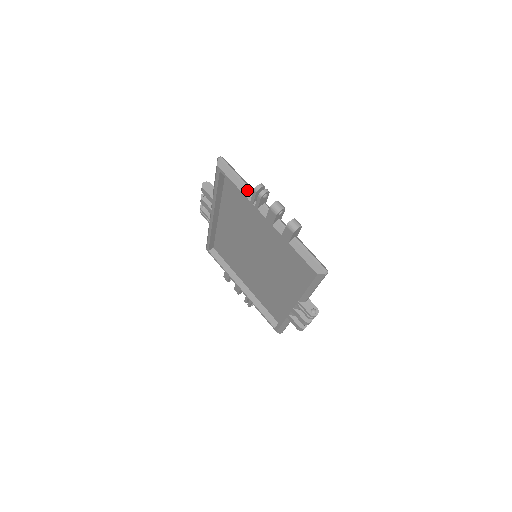
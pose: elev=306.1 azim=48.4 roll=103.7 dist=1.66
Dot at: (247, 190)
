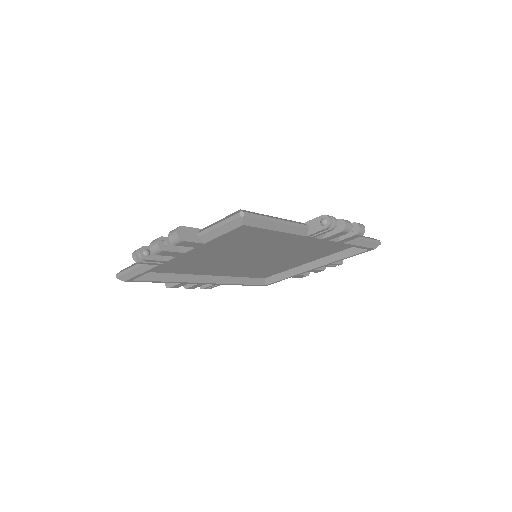
Dot at: (147, 264)
